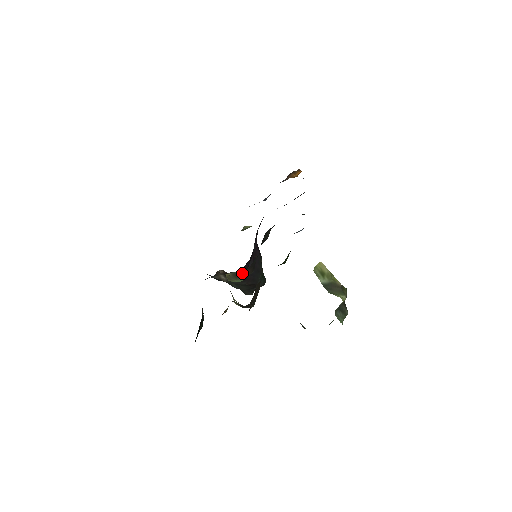
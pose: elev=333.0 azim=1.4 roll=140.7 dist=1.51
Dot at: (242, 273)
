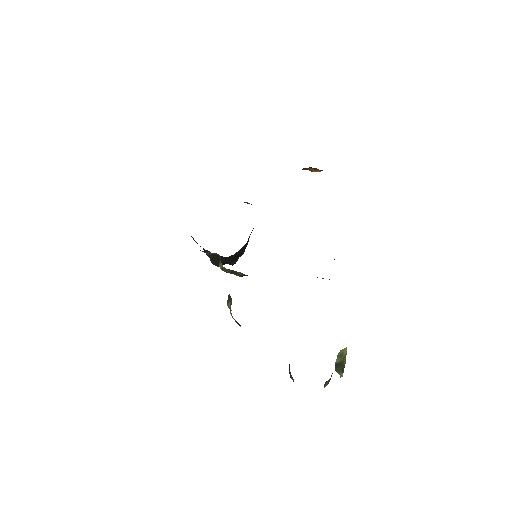
Dot at: (241, 274)
